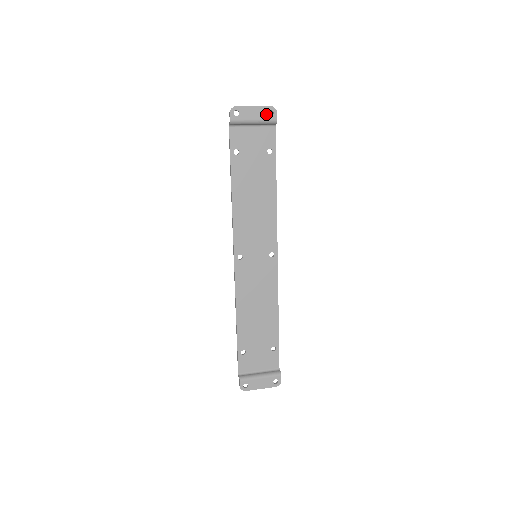
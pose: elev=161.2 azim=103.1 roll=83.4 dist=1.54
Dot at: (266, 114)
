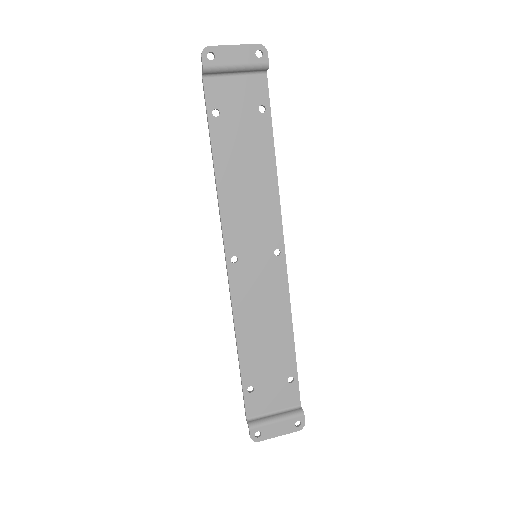
Dot at: (252, 55)
